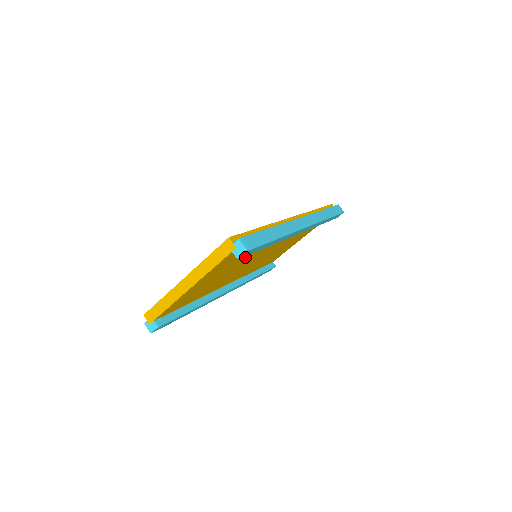
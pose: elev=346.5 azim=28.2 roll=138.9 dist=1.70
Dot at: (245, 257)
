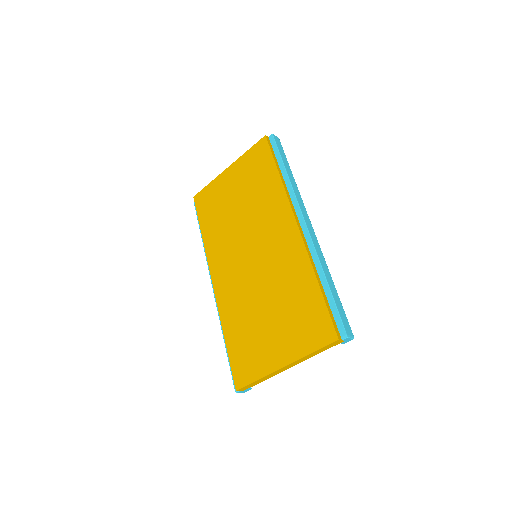
Dot at: occluded
